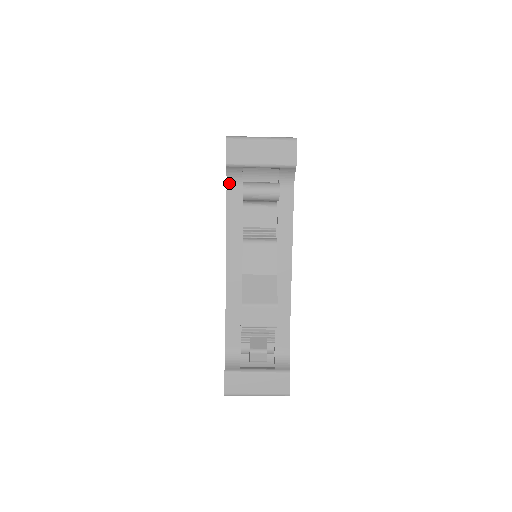
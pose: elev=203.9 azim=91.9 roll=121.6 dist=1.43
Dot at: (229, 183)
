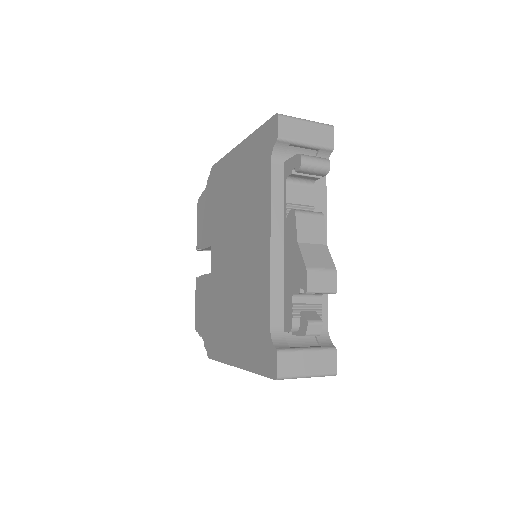
Dot at: (273, 159)
